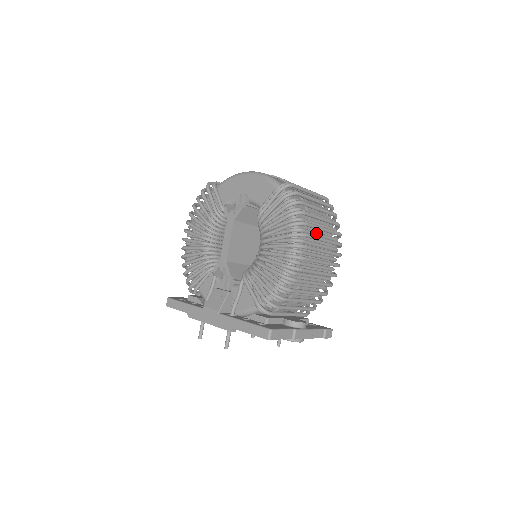
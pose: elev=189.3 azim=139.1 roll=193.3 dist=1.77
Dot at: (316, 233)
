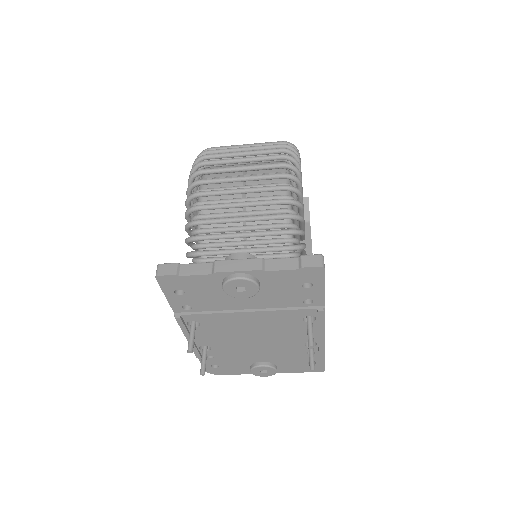
Dot at: occluded
